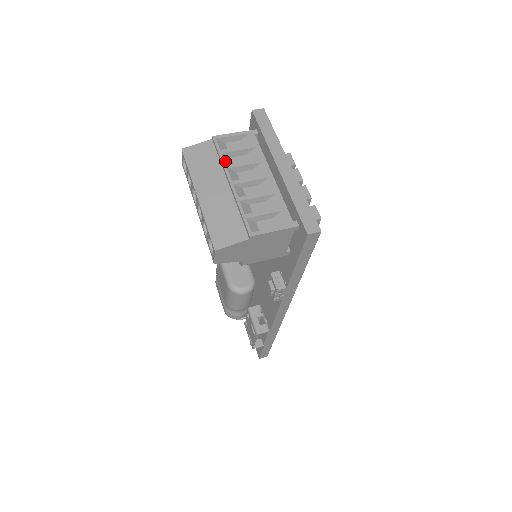
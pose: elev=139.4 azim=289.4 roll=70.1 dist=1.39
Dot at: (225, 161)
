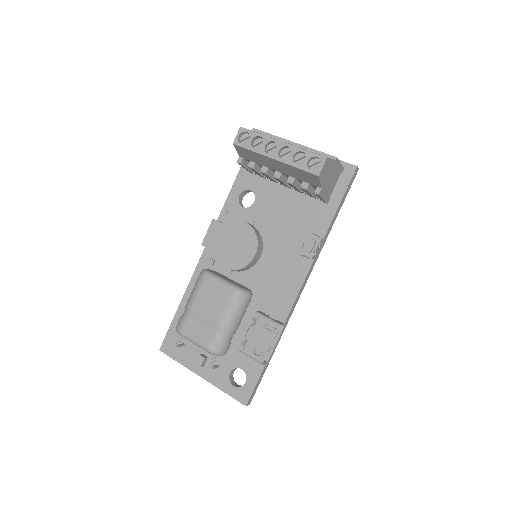
Dot at: (276, 137)
